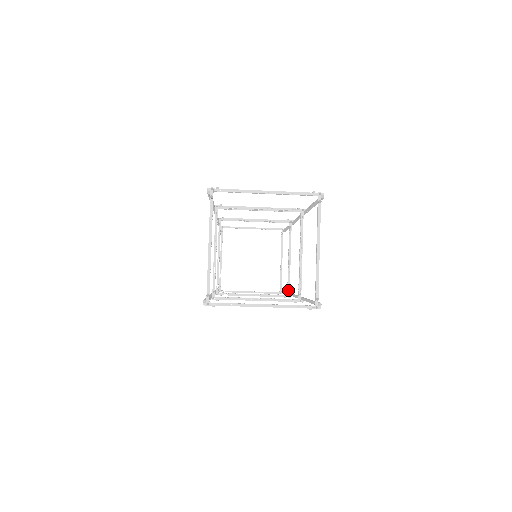
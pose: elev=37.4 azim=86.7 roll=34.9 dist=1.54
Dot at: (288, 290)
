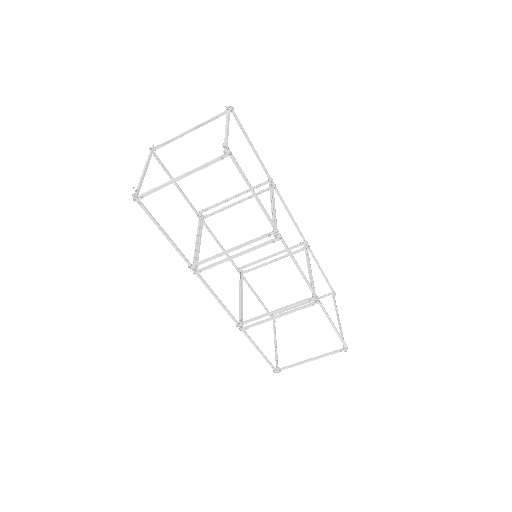
Dot at: (312, 294)
